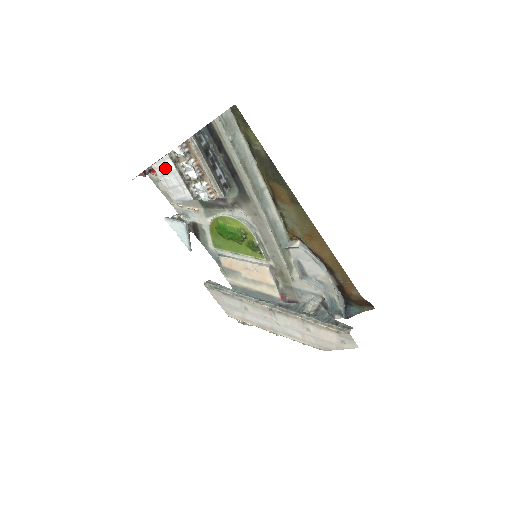
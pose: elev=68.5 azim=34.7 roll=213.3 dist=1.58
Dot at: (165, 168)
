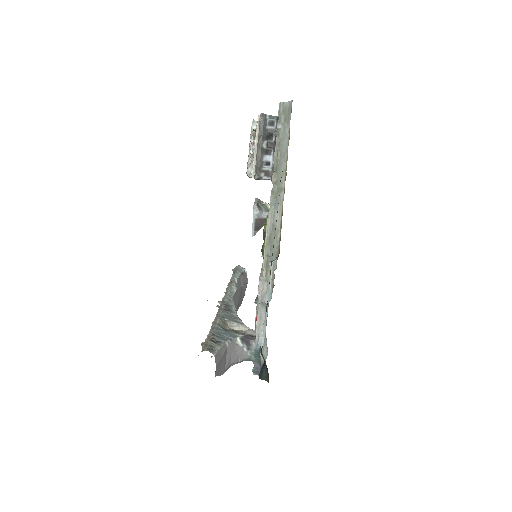
Dot at: occluded
